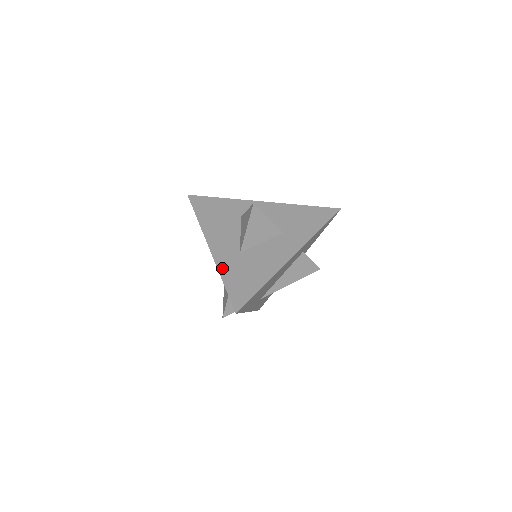
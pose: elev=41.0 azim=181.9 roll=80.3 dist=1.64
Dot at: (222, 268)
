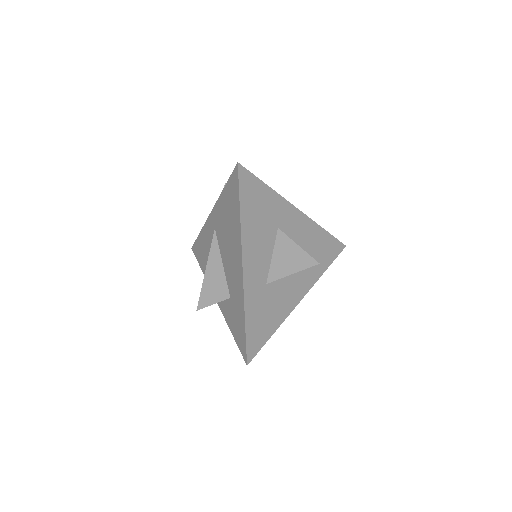
Dot at: (248, 303)
